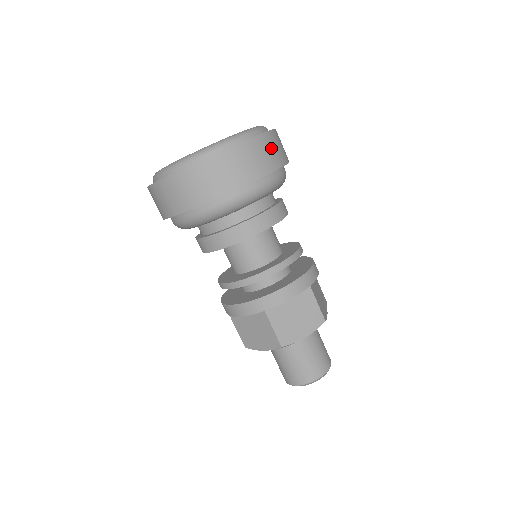
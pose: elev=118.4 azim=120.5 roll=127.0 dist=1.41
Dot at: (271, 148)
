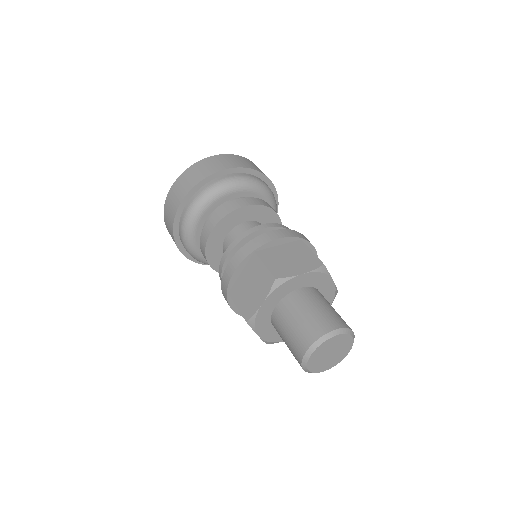
Dot at: (254, 165)
